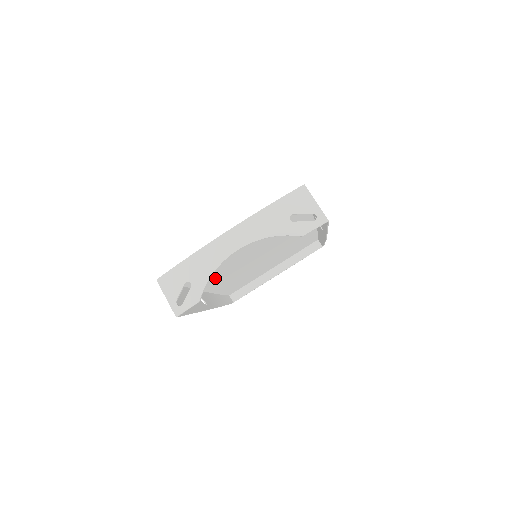
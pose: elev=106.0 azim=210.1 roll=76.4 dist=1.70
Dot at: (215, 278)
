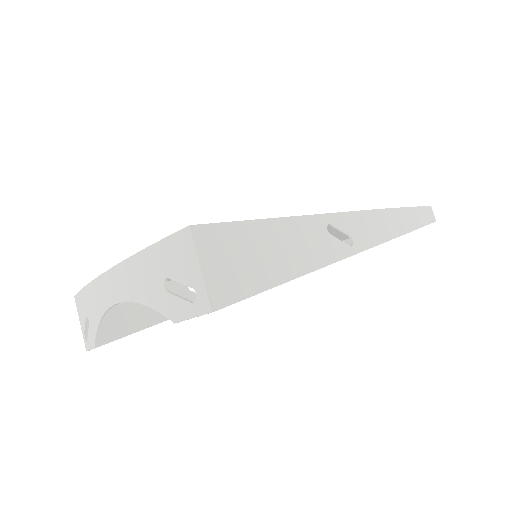
Dot at: occluded
